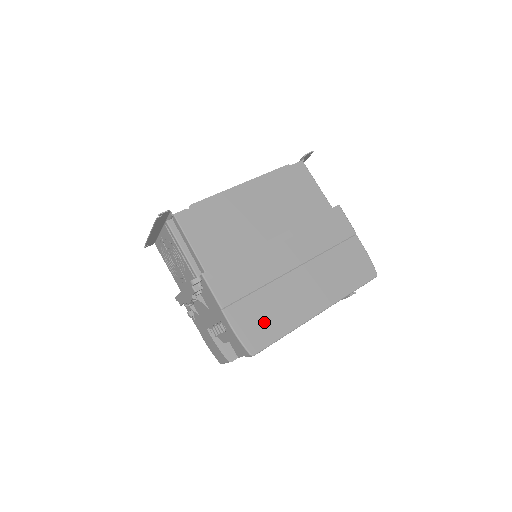
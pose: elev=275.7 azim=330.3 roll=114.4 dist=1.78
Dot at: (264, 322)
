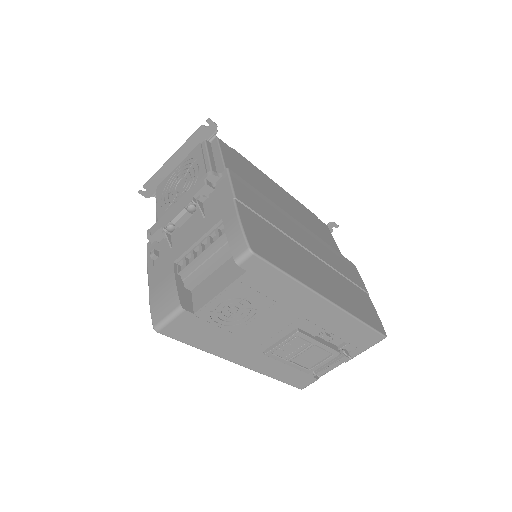
Dot at: (272, 247)
